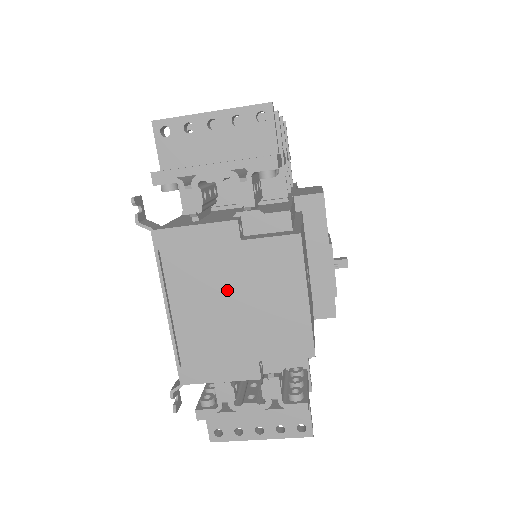
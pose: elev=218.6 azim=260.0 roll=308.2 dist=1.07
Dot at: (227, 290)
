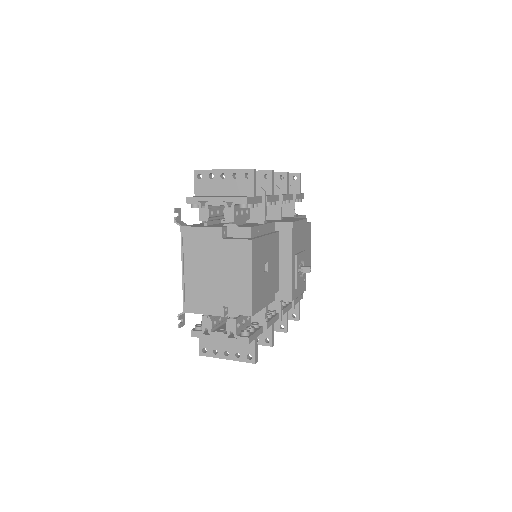
Dot at: (212, 264)
